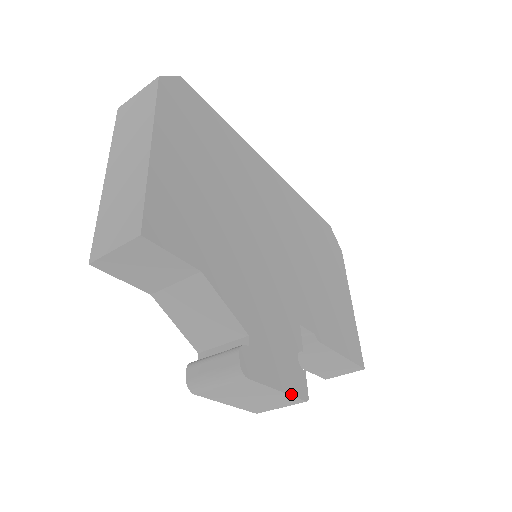
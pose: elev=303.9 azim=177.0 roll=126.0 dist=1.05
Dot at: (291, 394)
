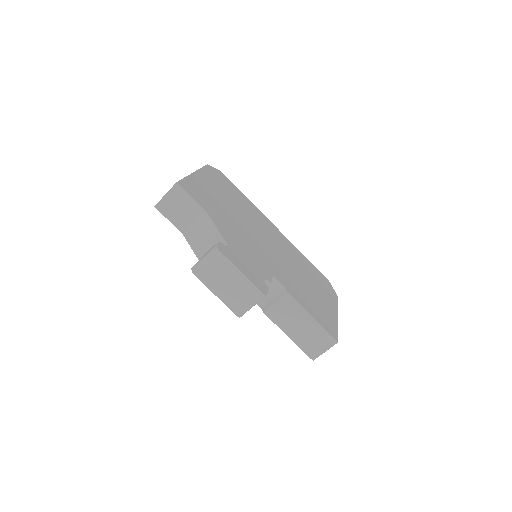
Dot at: (251, 281)
